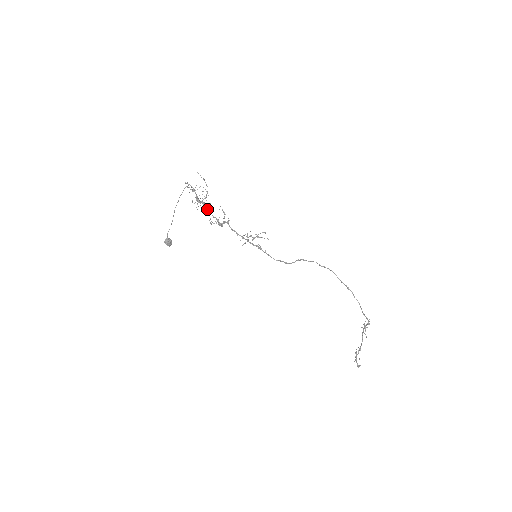
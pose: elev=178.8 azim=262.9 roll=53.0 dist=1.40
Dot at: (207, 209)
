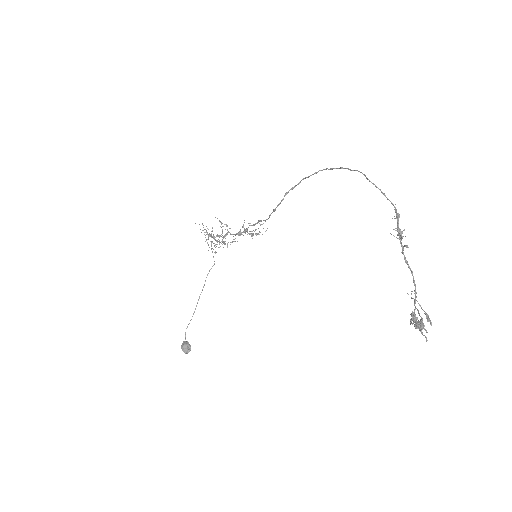
Dot at: (216, 240)
